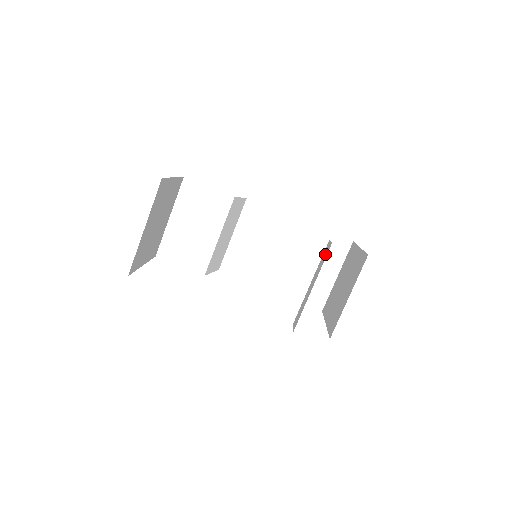
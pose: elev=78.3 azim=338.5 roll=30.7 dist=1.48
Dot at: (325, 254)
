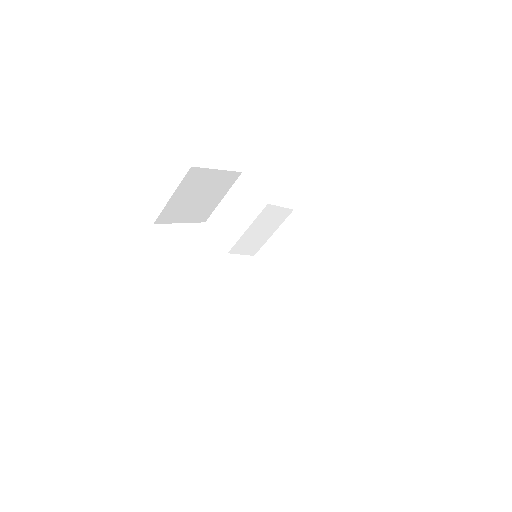
Dot at: occluded
